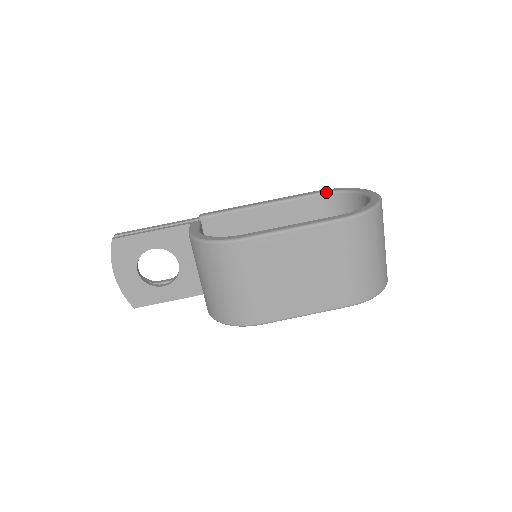
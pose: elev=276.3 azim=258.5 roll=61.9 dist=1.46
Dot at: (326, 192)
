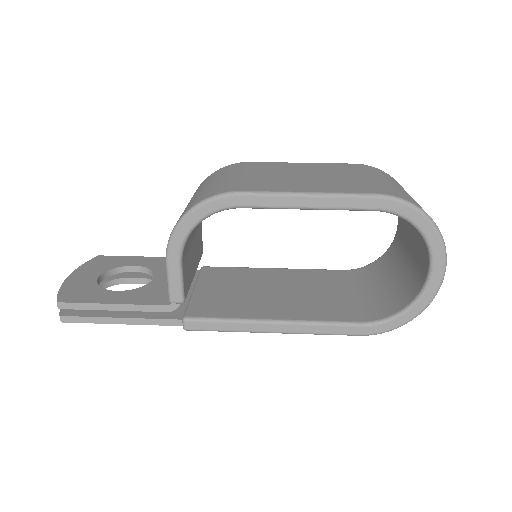
Dot at: (355, 269)
